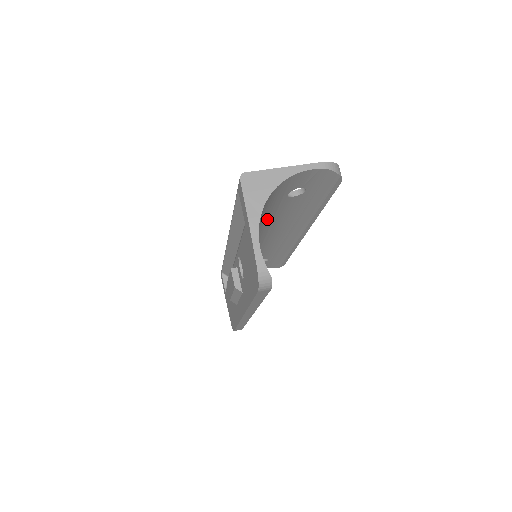
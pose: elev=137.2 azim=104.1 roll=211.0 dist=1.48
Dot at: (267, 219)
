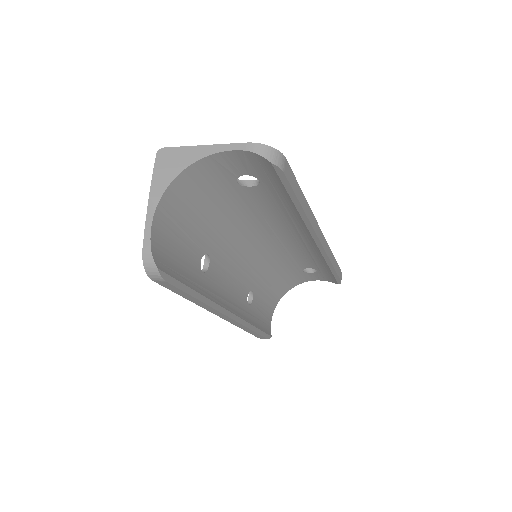
Dot at: (238, 211)
